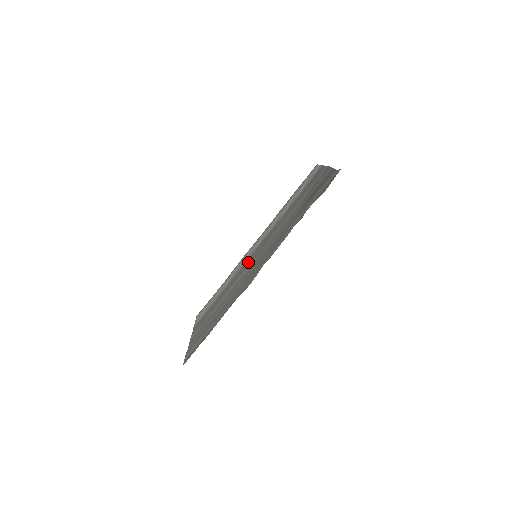
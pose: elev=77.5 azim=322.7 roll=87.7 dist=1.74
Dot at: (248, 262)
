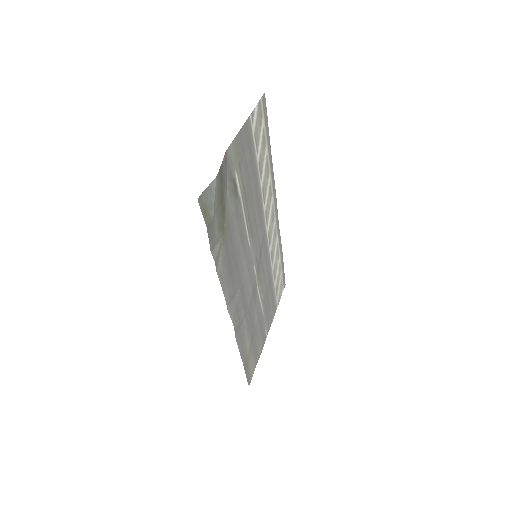
Dot at: (260, 257)
